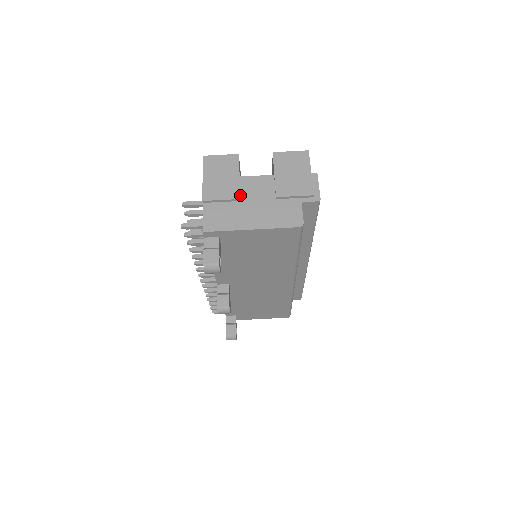
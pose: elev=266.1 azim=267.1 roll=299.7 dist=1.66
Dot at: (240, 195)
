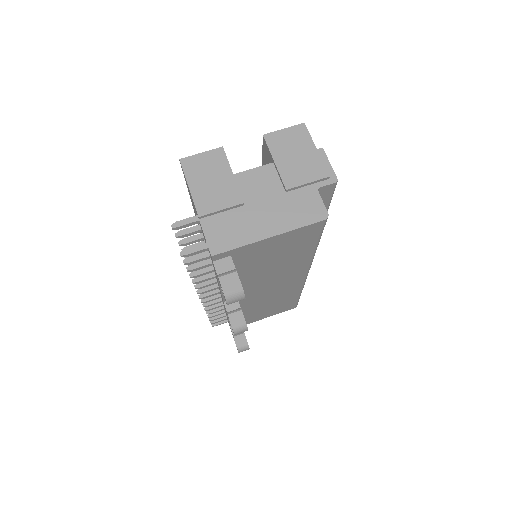
Dot at: (241, 198)
